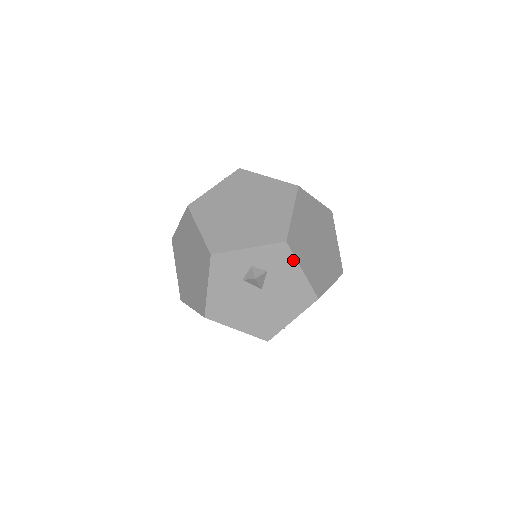
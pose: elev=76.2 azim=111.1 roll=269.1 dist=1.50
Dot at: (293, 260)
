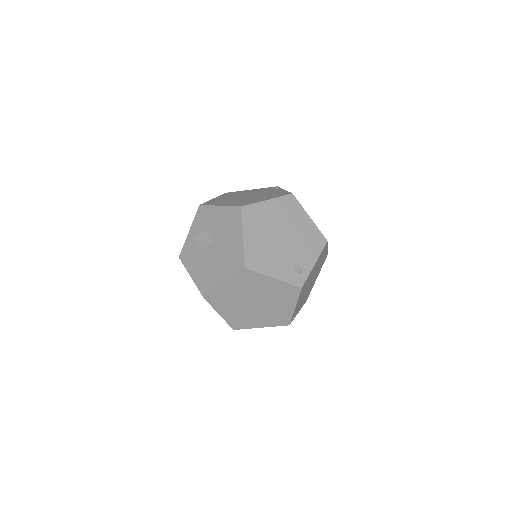
Dot at: (210, 208)
